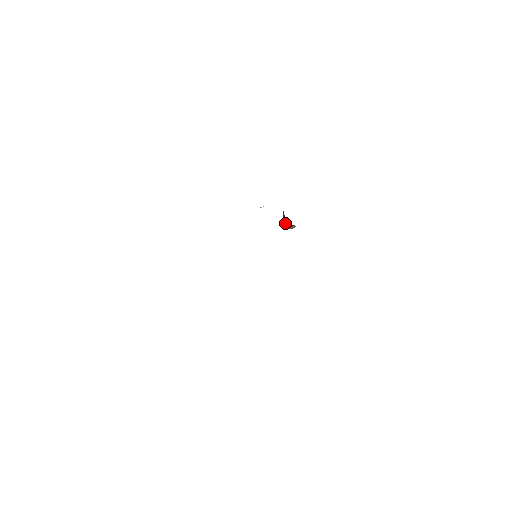
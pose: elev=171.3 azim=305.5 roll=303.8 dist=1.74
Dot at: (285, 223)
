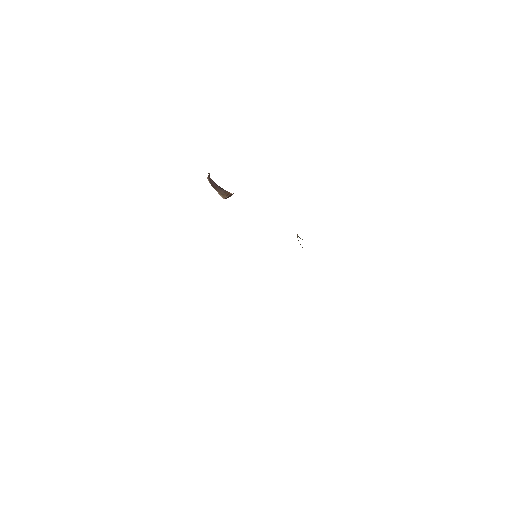
Dot at: (225, 195)
